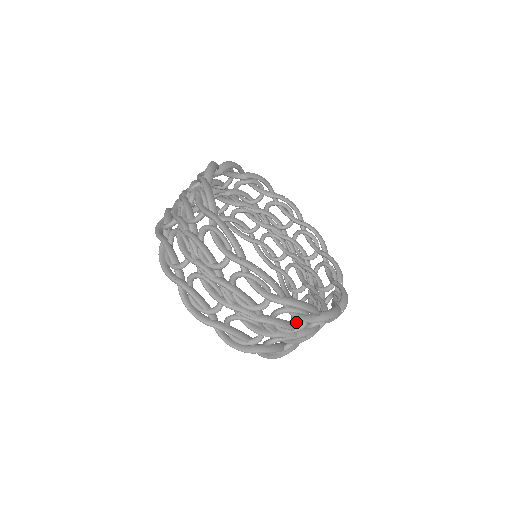
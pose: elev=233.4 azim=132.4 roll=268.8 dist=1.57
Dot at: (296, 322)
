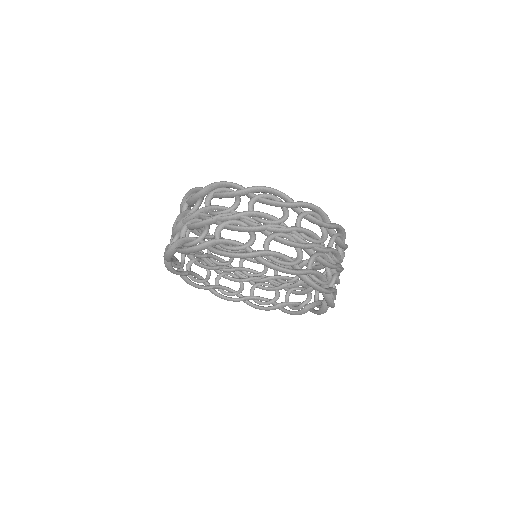
Dot at: occluded
